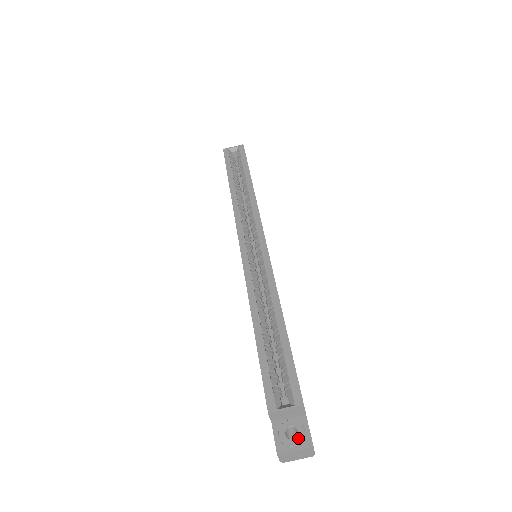
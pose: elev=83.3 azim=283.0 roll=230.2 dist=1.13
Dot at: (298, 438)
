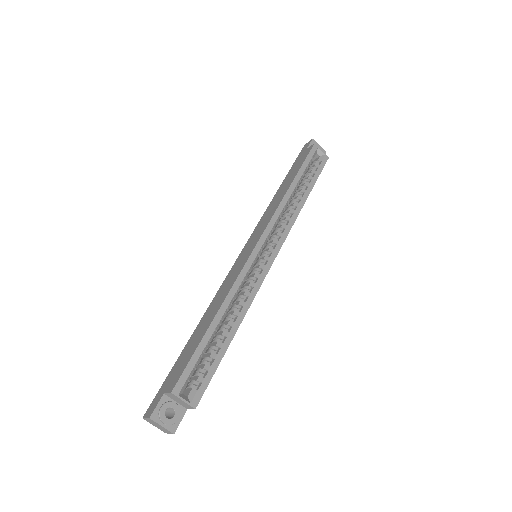
Dot at: (171, 421)
